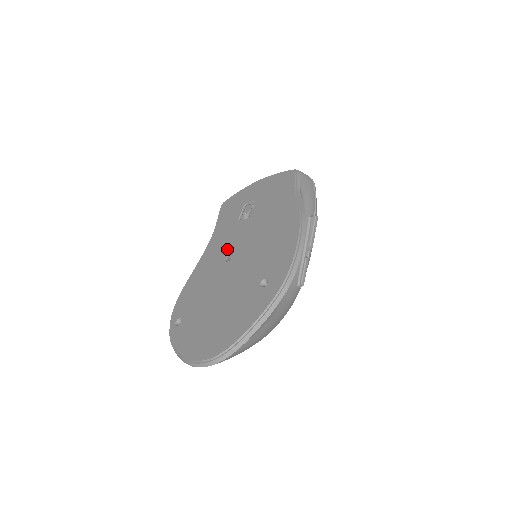
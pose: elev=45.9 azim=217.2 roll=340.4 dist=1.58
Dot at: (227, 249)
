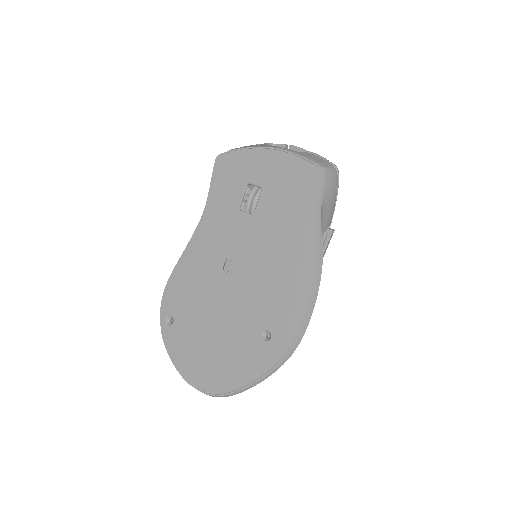
Dot at: (224, 250)
